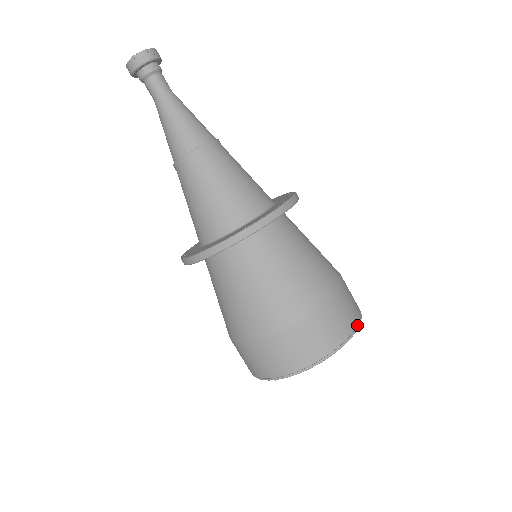
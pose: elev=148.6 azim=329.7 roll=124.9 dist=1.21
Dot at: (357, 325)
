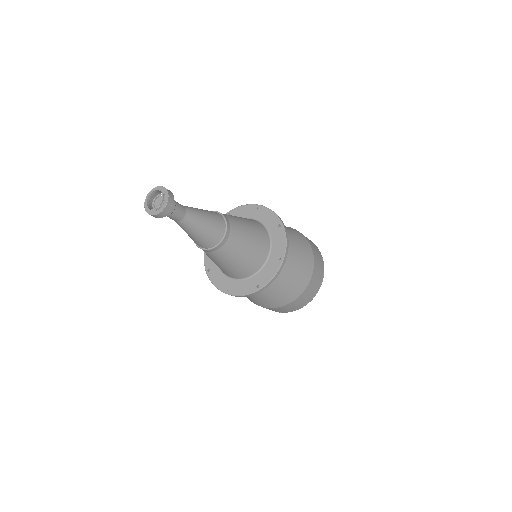
Dot at: (322, 281)
